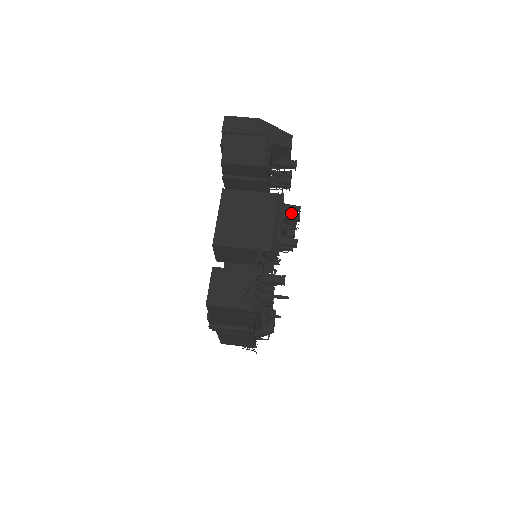
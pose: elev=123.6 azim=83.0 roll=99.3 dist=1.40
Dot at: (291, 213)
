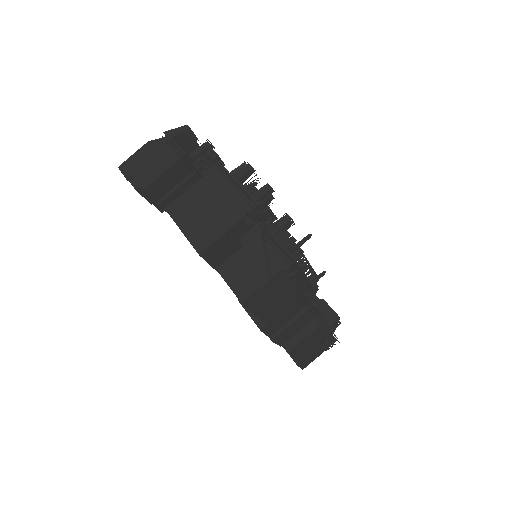
Dot at: (241, 170)
